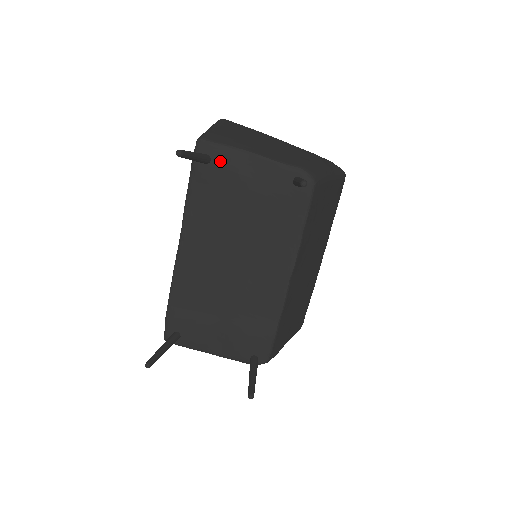
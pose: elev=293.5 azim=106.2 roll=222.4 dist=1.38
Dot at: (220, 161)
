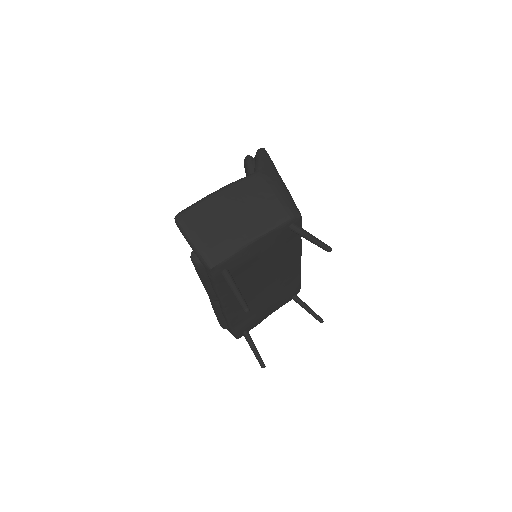
Dot at: (235, 264)
